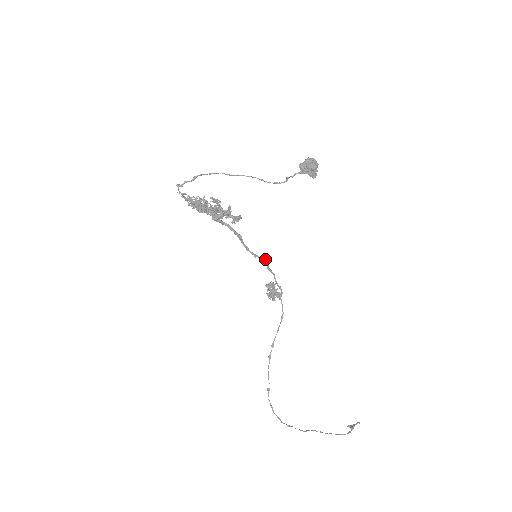
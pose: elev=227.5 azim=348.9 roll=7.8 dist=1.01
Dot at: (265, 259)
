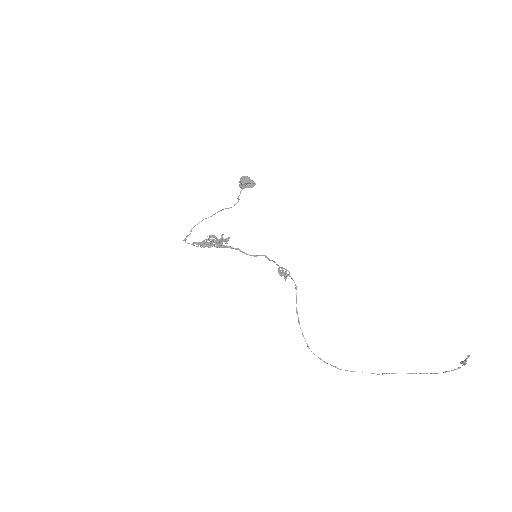
Dot at: (263, 255)
